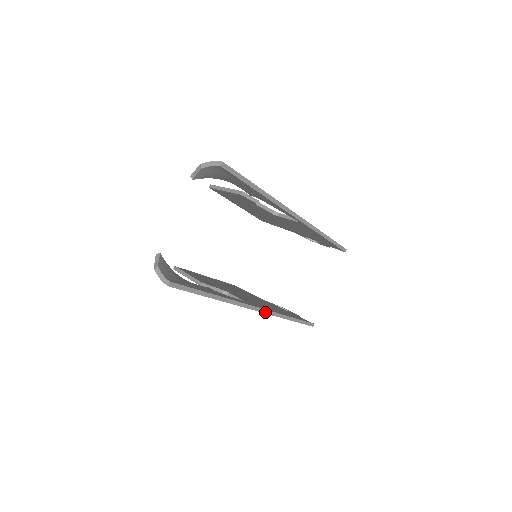
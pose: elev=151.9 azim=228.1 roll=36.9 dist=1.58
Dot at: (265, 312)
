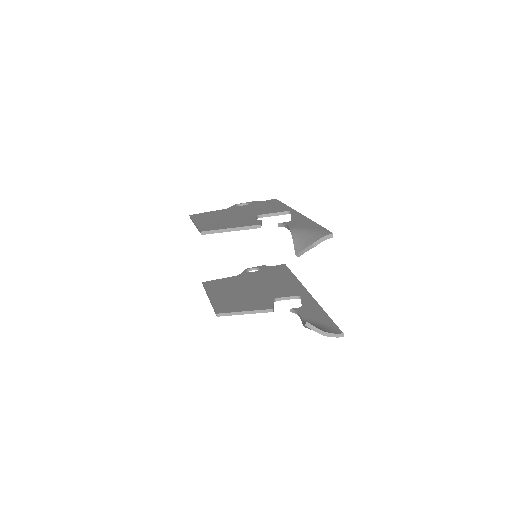
Dot at: occluded
